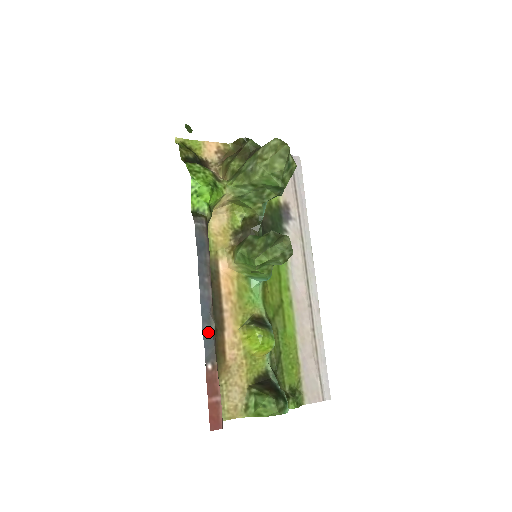
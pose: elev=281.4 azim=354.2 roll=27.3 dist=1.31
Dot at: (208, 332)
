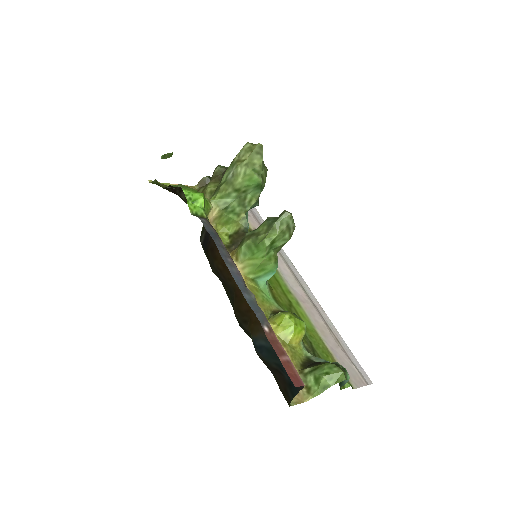
Dot at: (251, 301)
